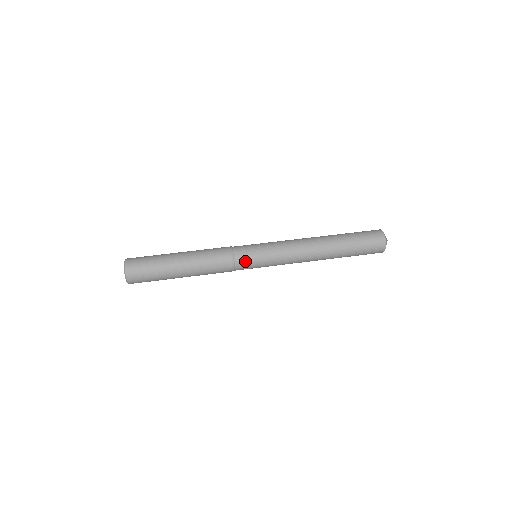
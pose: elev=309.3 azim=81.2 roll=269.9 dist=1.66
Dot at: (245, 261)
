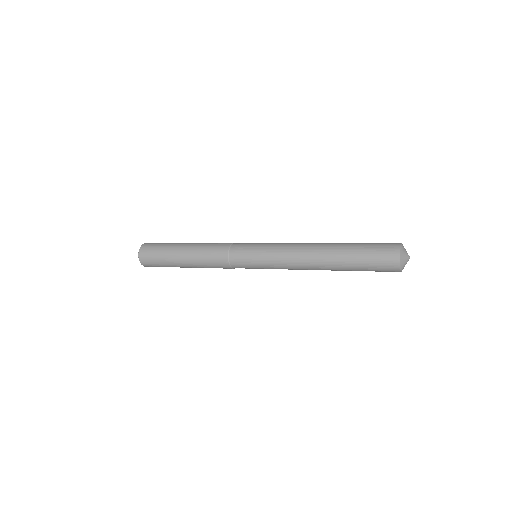
Dot at: (244, 244)
